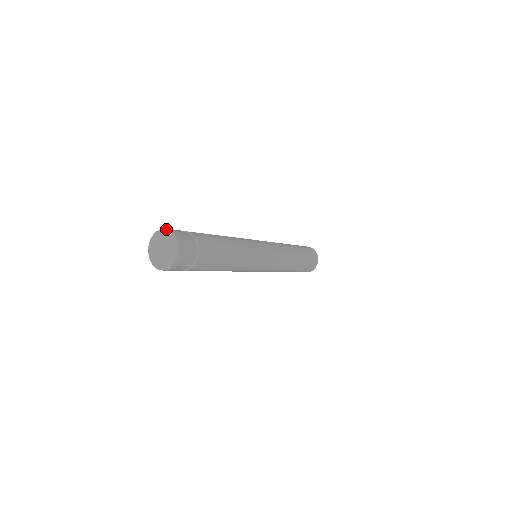
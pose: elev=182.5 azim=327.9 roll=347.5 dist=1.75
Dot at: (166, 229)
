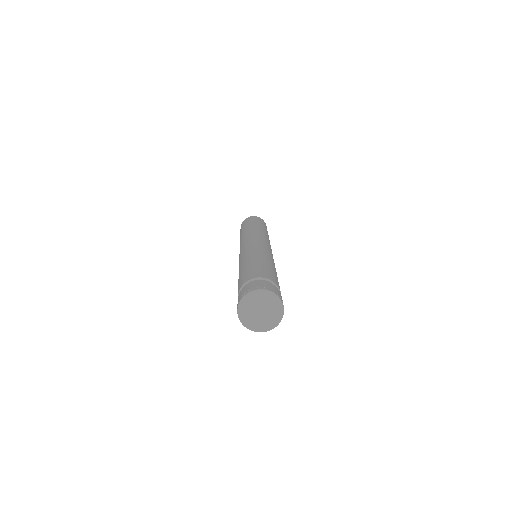
Dot at: (245, 296)
